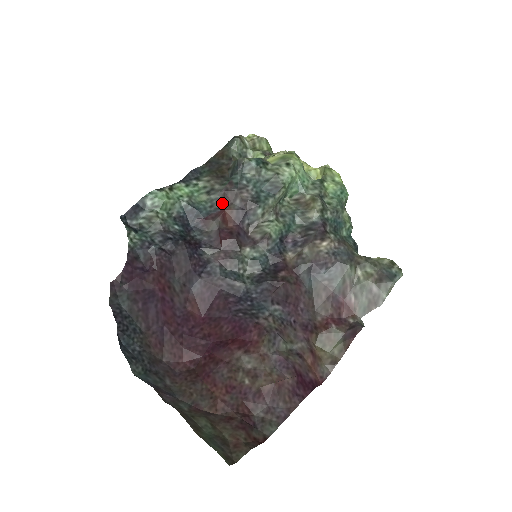
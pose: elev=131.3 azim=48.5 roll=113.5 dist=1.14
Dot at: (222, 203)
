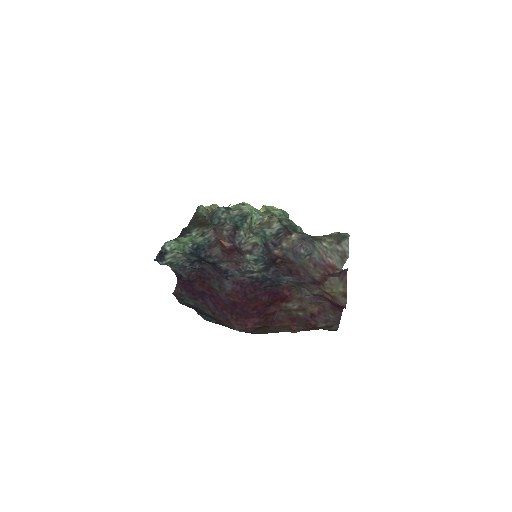
Dot at: (215, 237)
